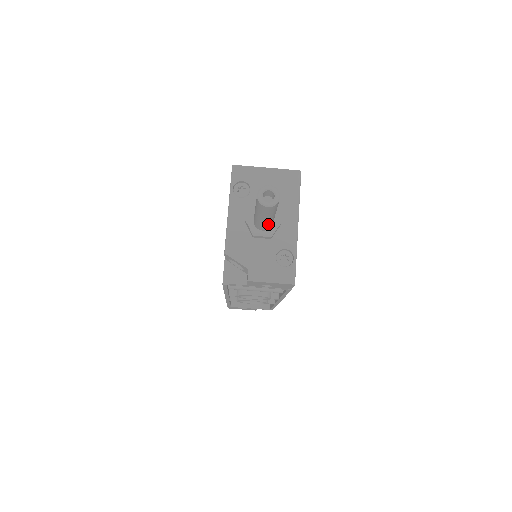
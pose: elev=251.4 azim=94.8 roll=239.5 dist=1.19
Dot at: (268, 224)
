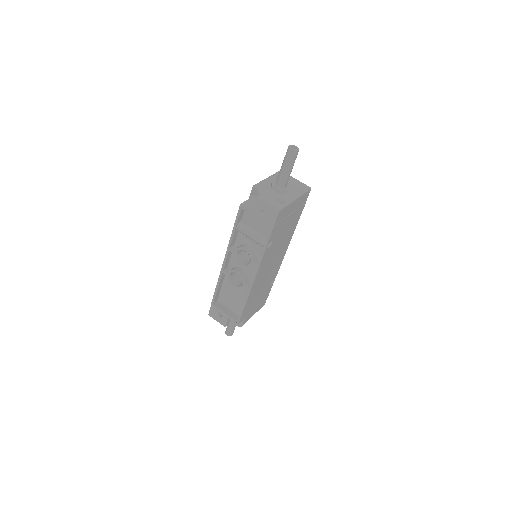
Dot at: (284, 178)
